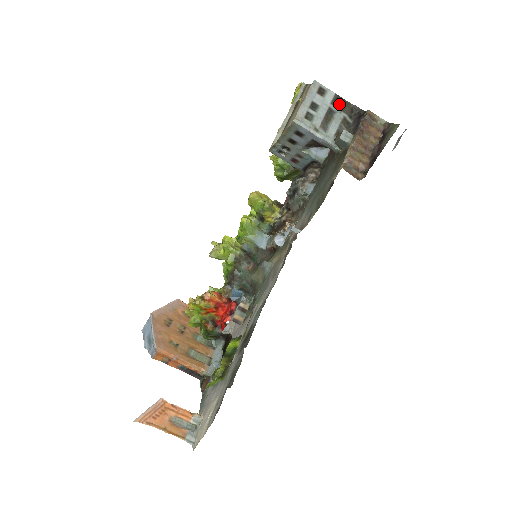
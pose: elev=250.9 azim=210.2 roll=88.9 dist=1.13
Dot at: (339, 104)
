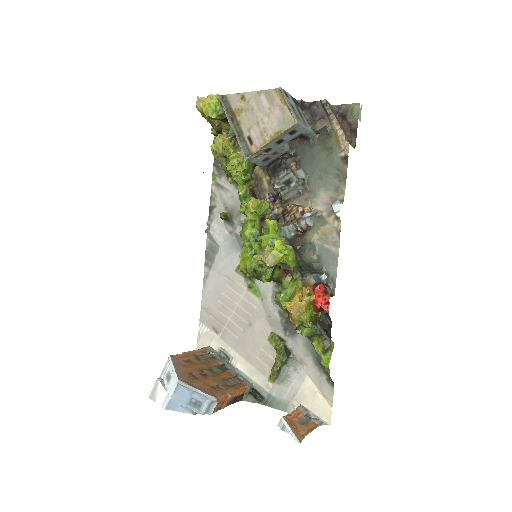
Dot at: (294, 102)
